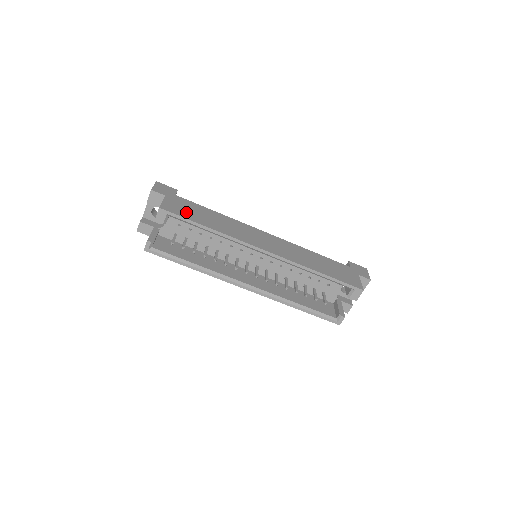
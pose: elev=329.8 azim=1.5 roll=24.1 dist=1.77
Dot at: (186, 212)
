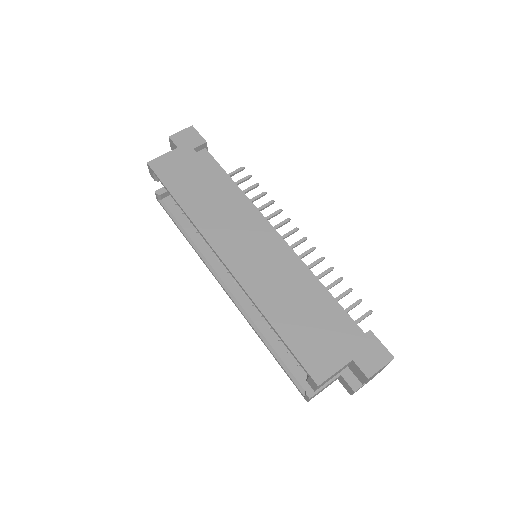
Dot at: (175, 175)
